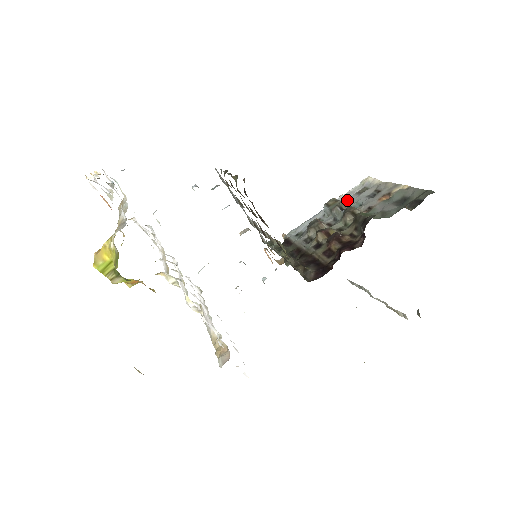
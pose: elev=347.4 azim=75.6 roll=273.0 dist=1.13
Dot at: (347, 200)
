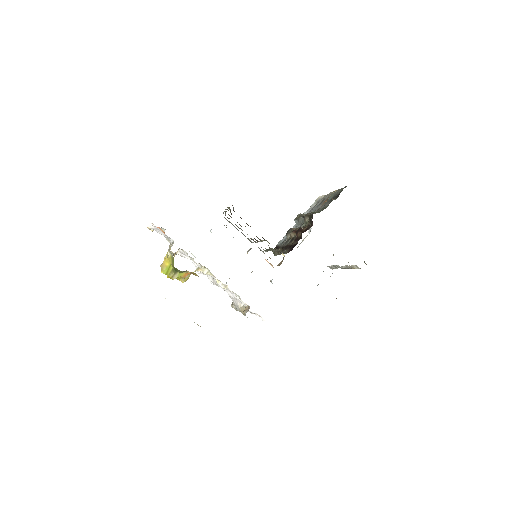
Dot at: occluded
